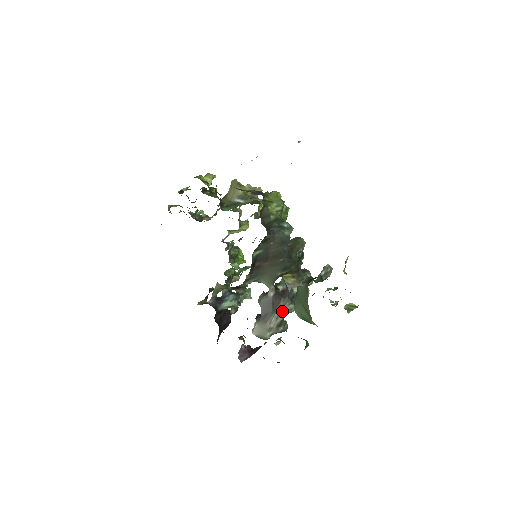
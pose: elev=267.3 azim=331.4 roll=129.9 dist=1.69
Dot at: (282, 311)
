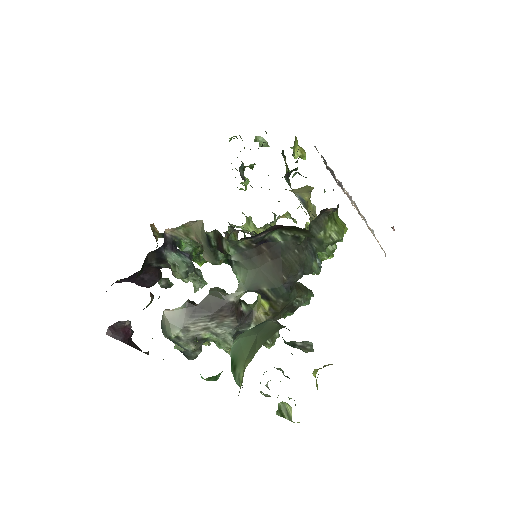
Dot at: (218, 329)
